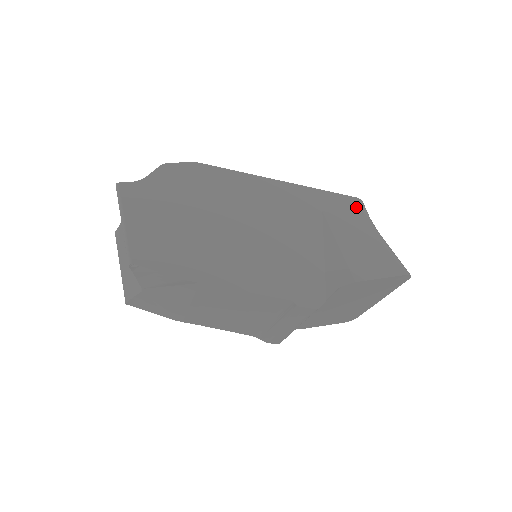
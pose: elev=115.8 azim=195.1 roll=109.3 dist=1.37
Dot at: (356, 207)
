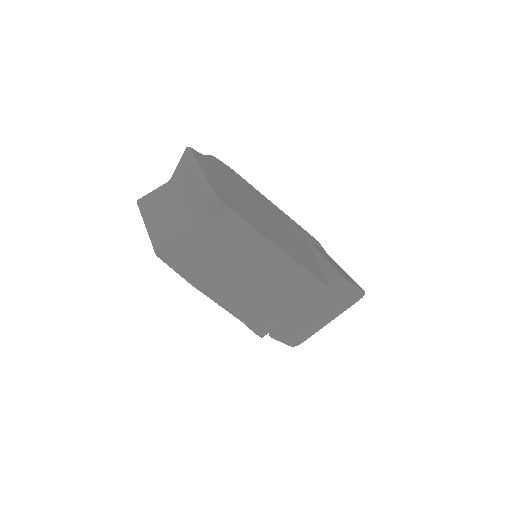
Dot at: (320, 246)
